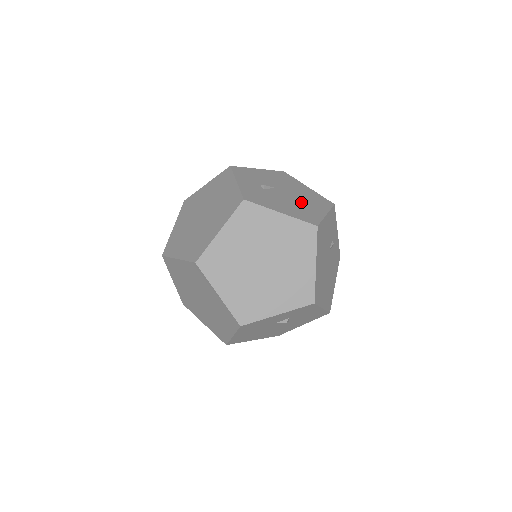
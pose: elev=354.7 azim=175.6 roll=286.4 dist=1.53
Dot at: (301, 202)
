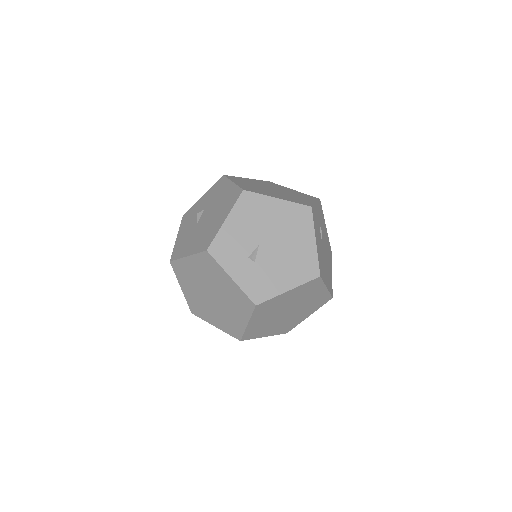
Dot at: (289, 245)
